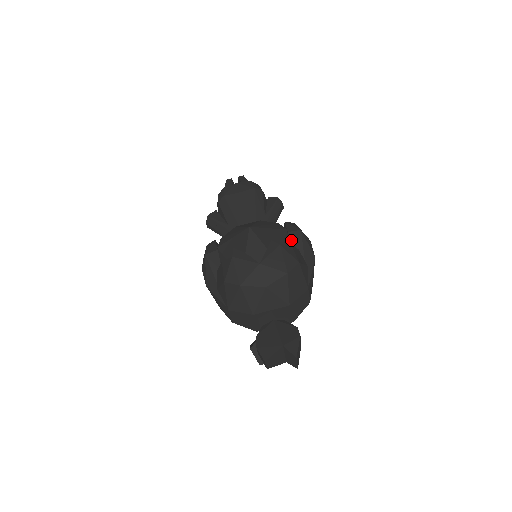
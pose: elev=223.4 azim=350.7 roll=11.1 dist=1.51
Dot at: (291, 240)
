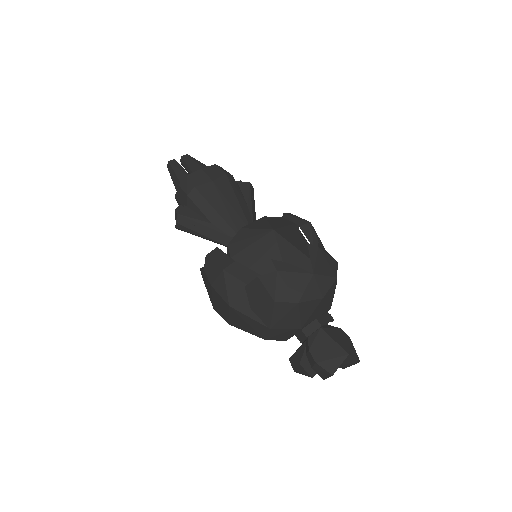
Dot at: (306, 235)
